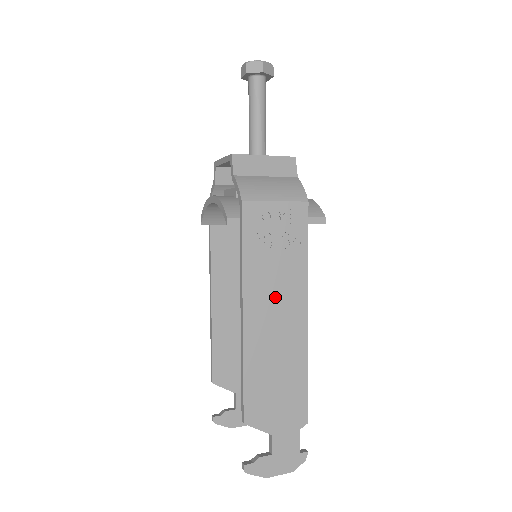
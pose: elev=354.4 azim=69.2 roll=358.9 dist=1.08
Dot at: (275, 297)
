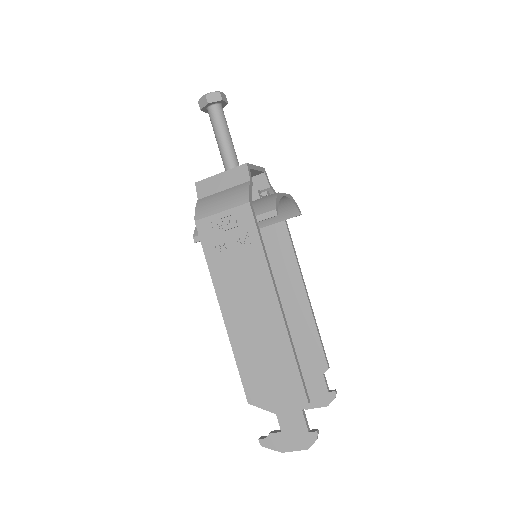
Dot at: (244, 293)
